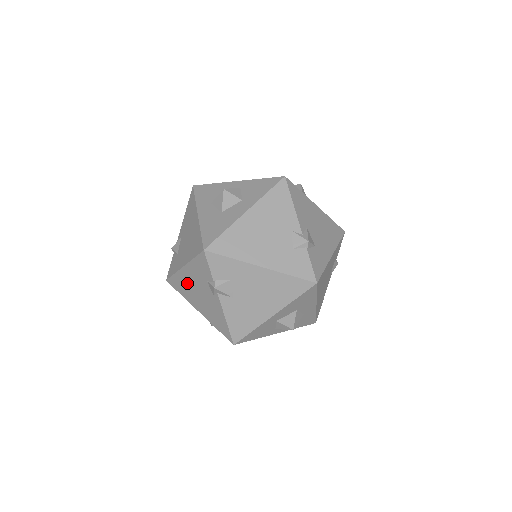
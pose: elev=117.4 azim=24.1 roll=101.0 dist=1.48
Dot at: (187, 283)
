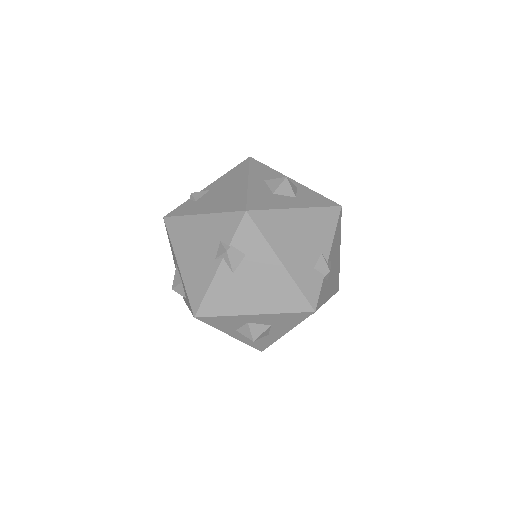
Dot at: (191, 232)
